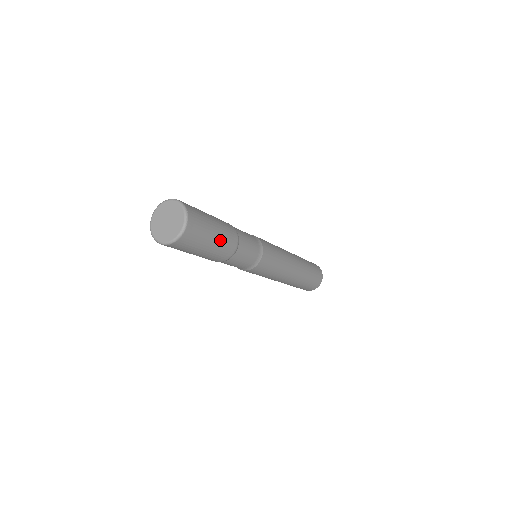
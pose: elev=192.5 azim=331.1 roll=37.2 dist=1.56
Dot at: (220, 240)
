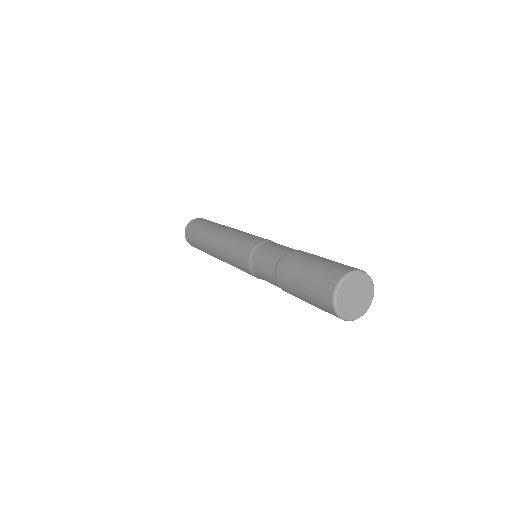
Dot at: occluded
